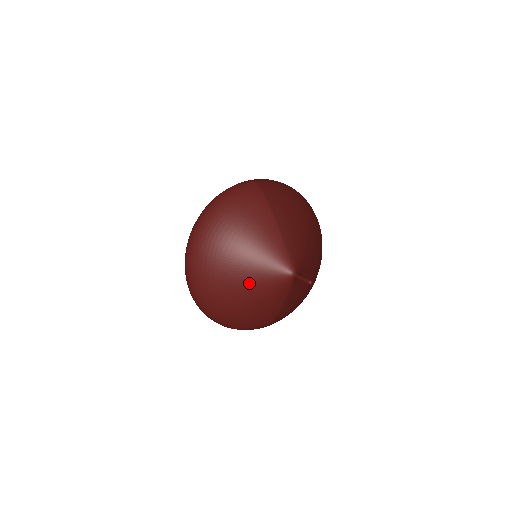
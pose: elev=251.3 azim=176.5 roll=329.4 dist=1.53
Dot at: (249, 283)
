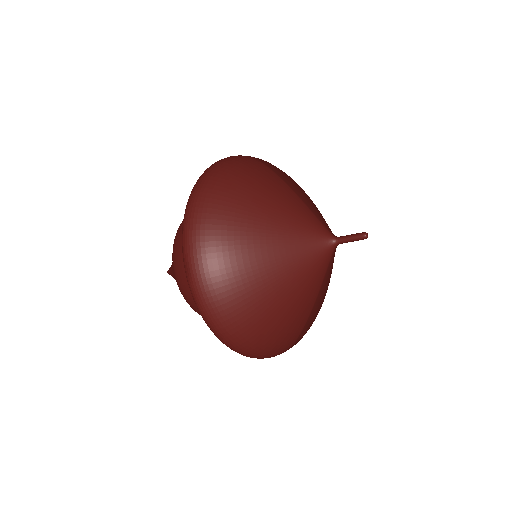
Dot at: (283, 260)
